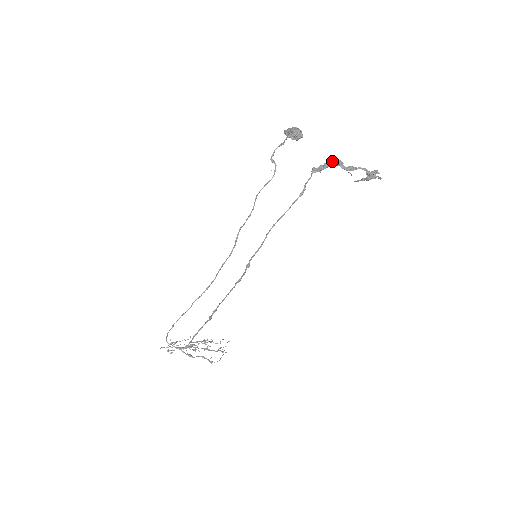
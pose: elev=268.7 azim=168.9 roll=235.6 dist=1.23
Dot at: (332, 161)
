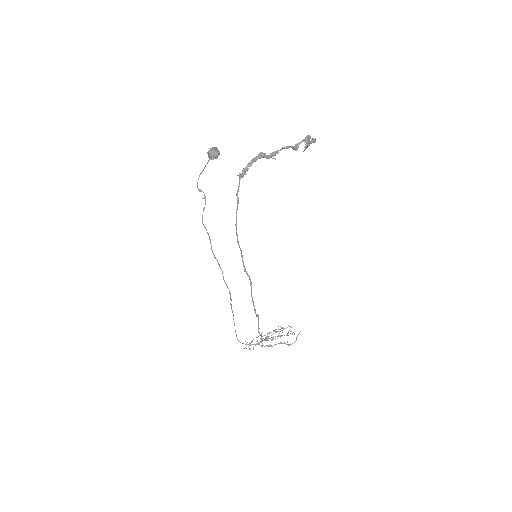
Dot at: (254, 158)
